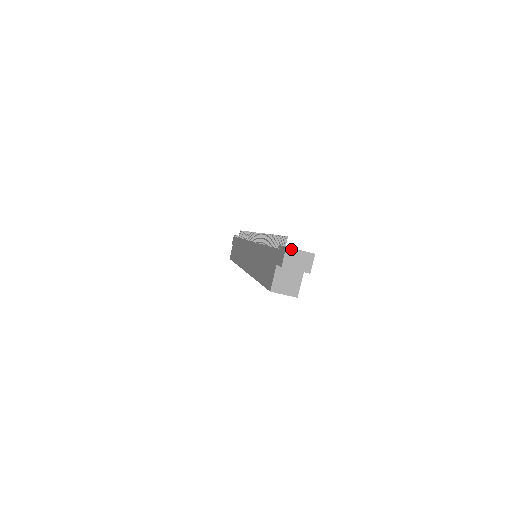
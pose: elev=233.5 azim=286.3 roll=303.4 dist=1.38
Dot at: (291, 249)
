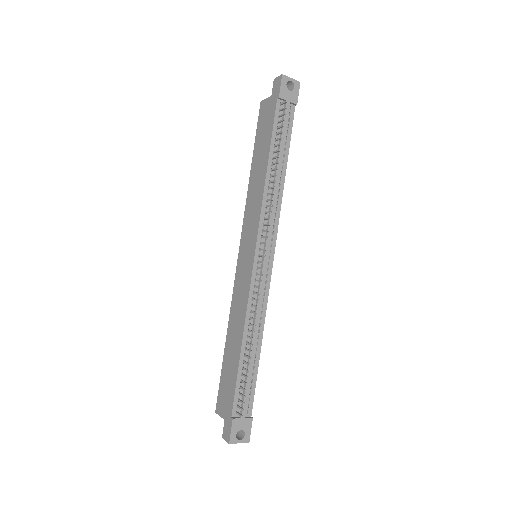
Dot at: (232, 443)
